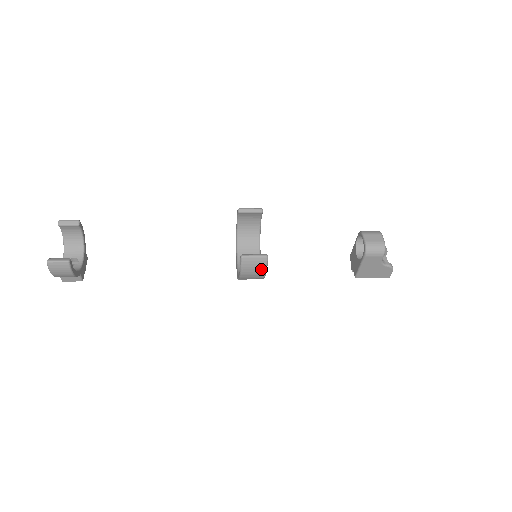
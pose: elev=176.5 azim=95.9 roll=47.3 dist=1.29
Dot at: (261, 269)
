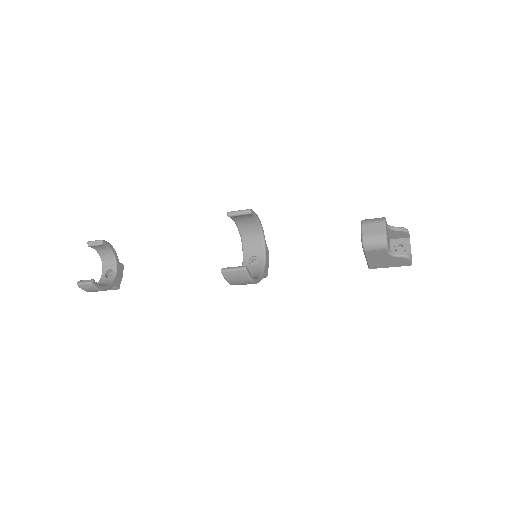
Dot at: (245, 279)
